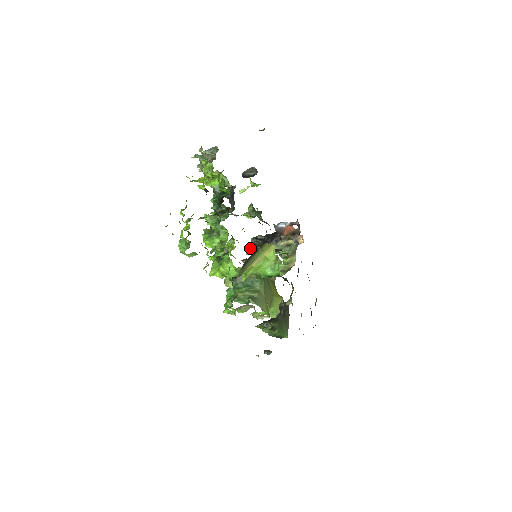
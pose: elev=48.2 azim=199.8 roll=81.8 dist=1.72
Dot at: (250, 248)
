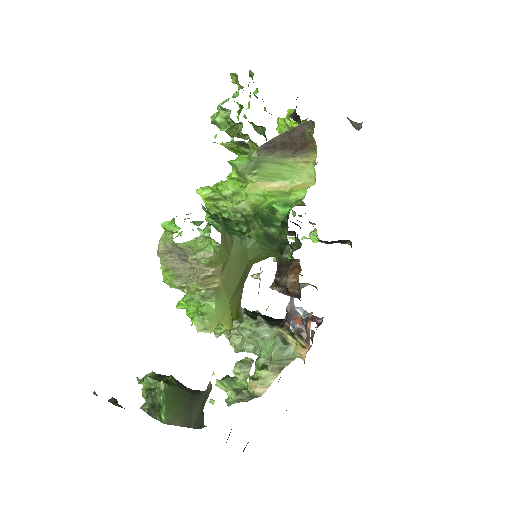
Dot at: occluded
